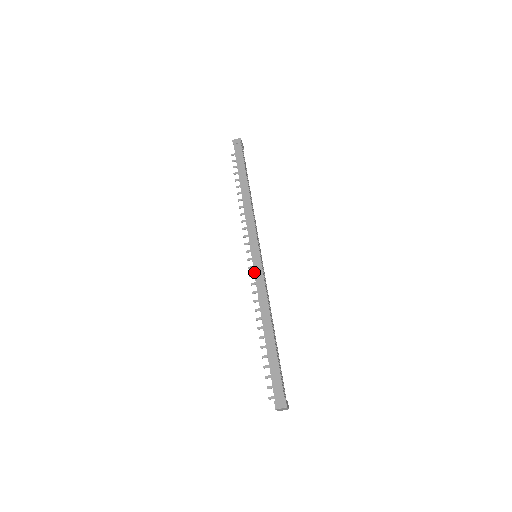
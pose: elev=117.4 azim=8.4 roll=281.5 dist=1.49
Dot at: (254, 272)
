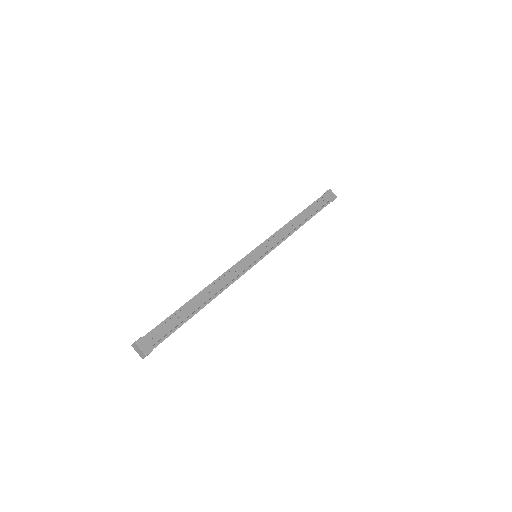
Dot at: occluded
